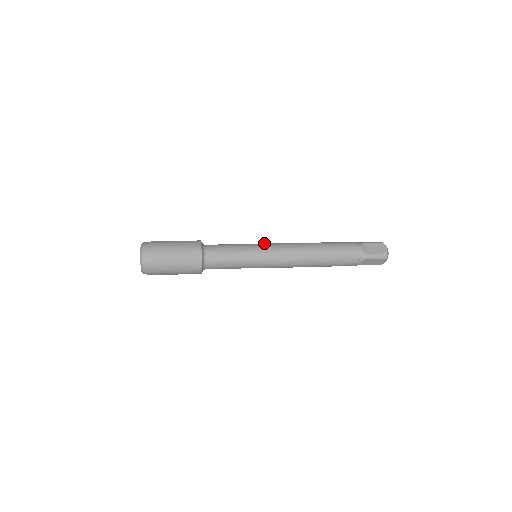
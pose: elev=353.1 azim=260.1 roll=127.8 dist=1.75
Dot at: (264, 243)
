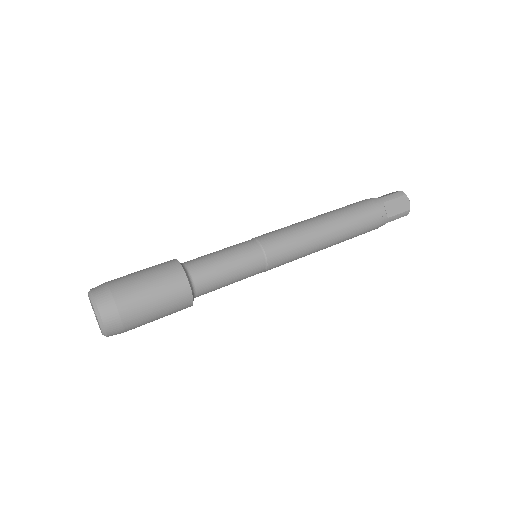
Dot at: (266, 238)
